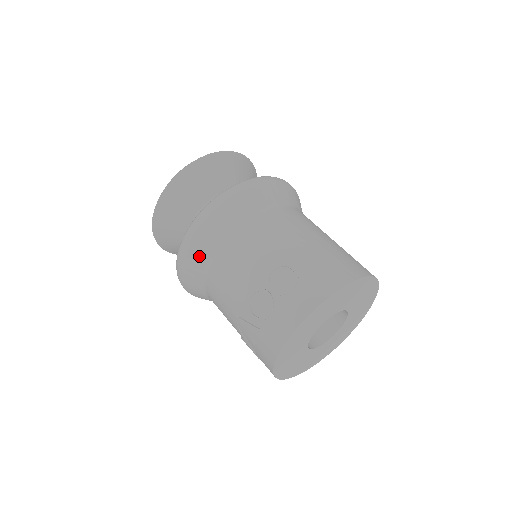
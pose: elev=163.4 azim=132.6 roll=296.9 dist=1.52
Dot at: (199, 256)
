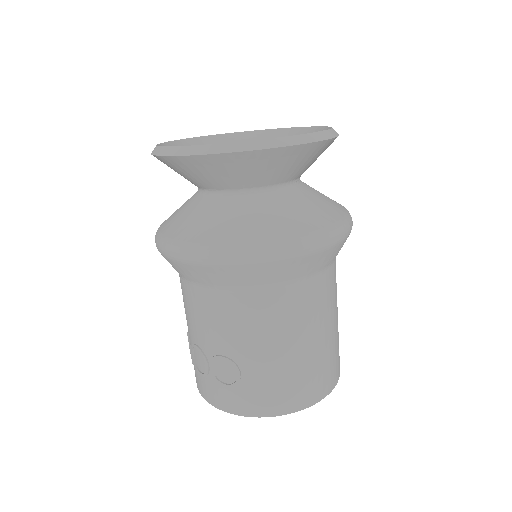
Dot at: (172, 266)
